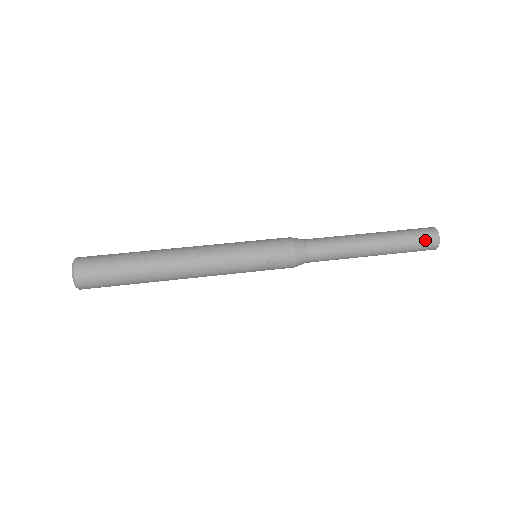
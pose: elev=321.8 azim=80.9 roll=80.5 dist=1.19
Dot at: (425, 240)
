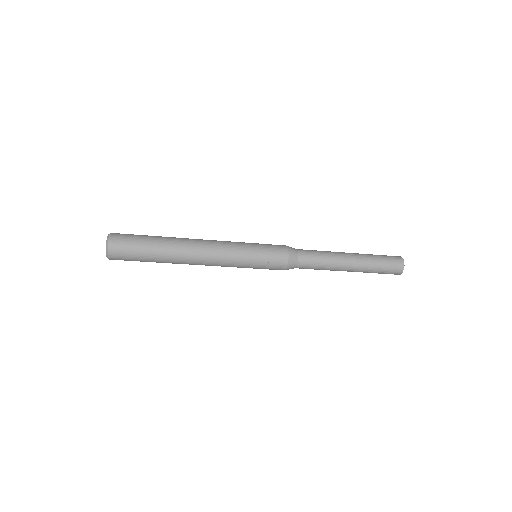
Dot at: (393, 264)
